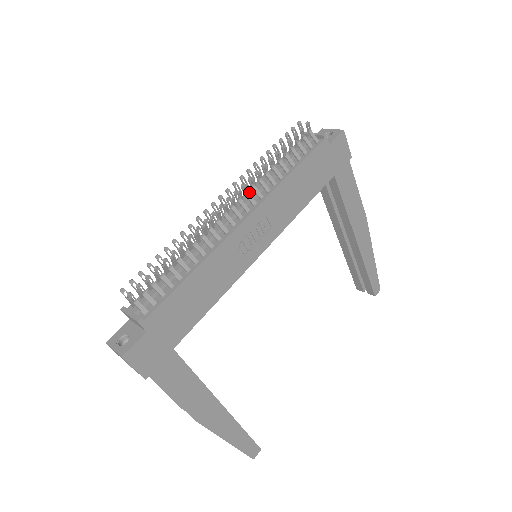
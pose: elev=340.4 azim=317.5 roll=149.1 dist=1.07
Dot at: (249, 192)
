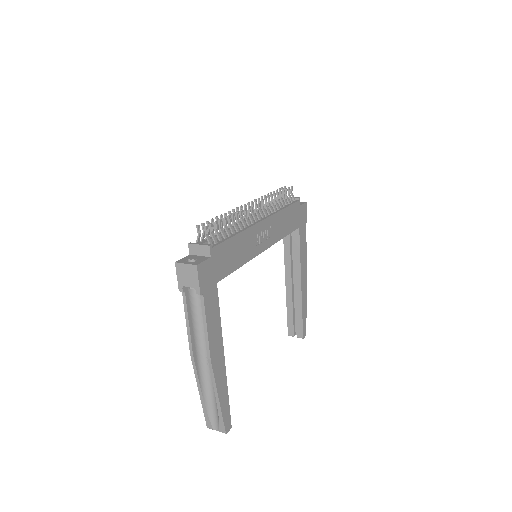
Dot at: (258, 212)
